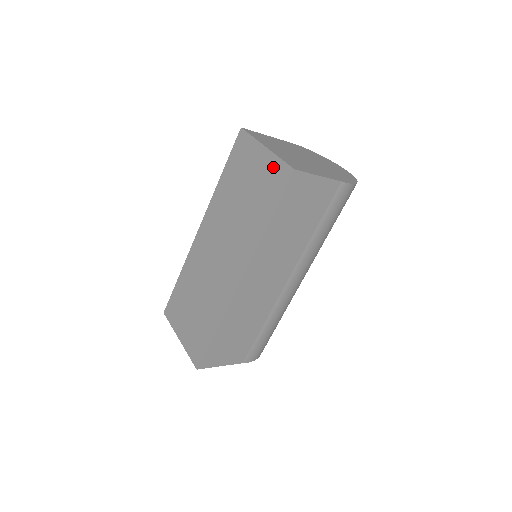
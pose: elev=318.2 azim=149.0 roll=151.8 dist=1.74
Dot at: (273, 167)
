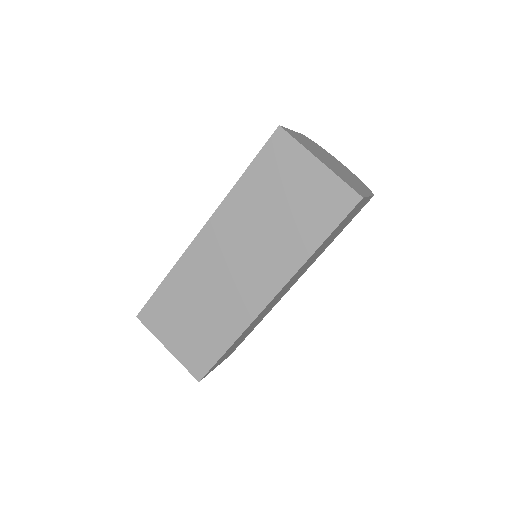
Dot at: (331, 187)
